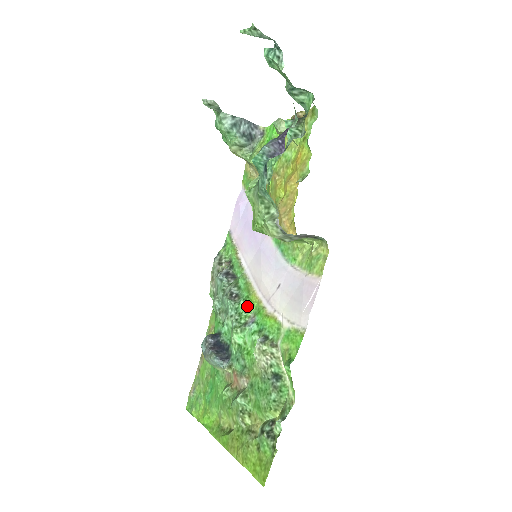
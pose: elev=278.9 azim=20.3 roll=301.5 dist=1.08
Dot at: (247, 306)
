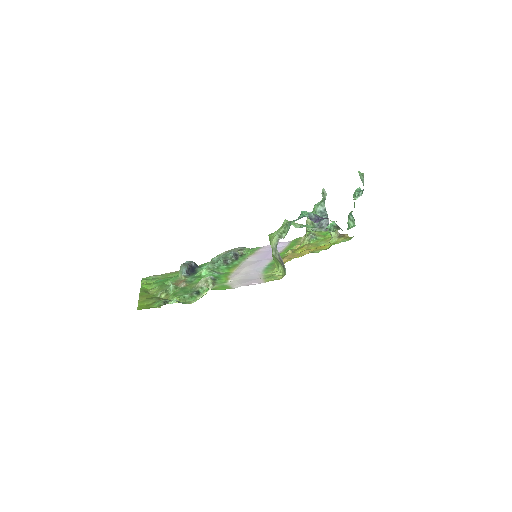
Dot at: (225, 269)
